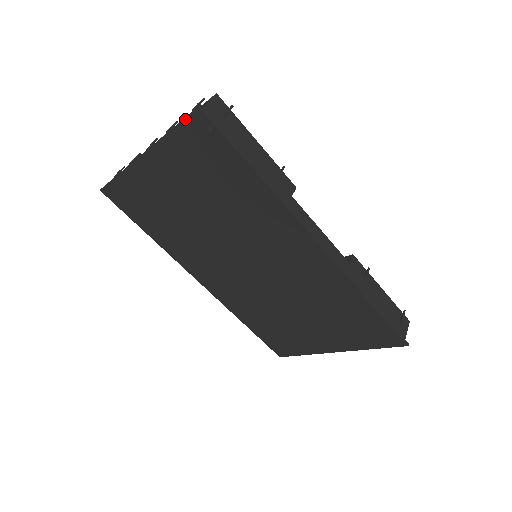
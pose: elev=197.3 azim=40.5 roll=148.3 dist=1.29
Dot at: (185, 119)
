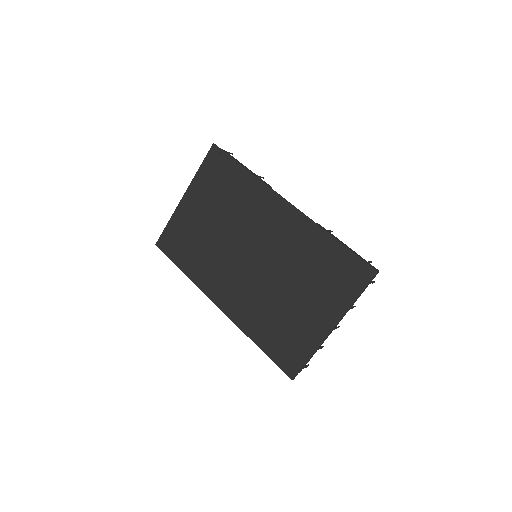
Dot at: (207, 155)
